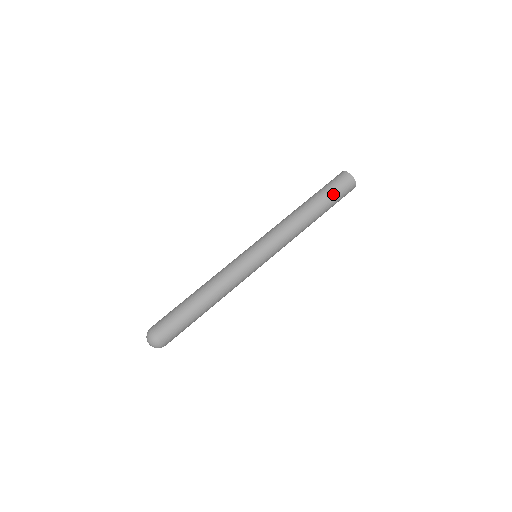
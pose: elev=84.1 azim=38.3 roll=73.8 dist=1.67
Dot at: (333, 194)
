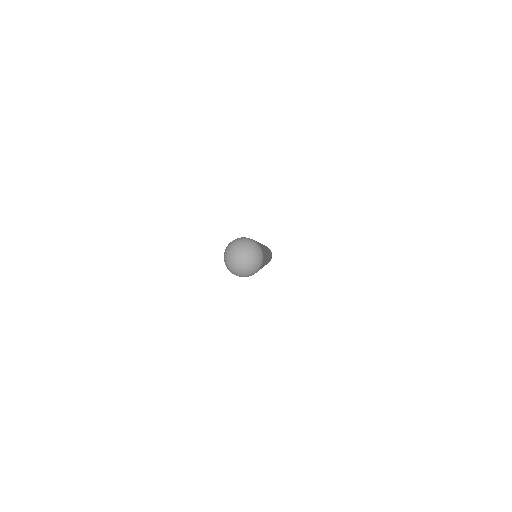
Dot at: occluded
